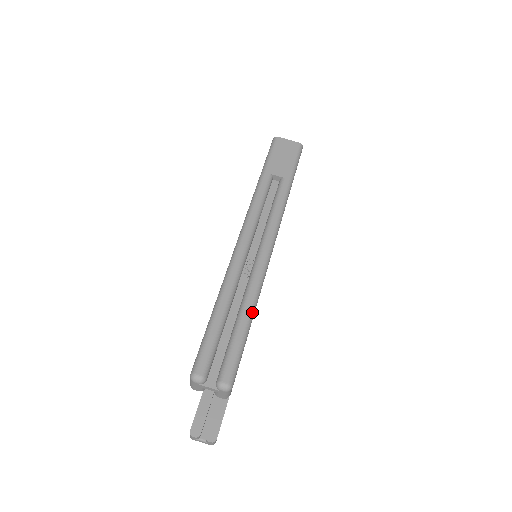
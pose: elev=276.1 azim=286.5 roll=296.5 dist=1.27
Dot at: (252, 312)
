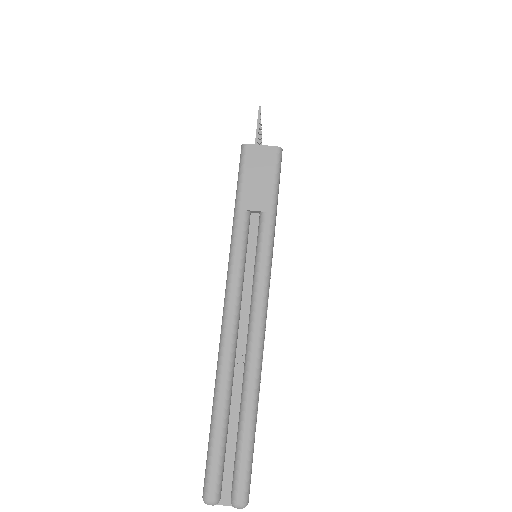
Dot at: (254, 413)
